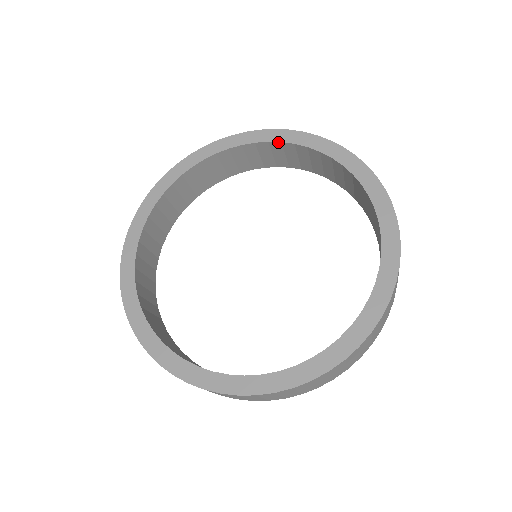
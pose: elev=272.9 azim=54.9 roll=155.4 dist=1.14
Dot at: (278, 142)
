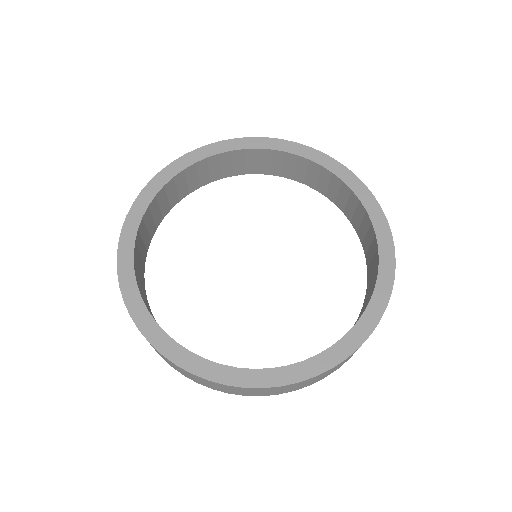
Dot at: (340, 179)
